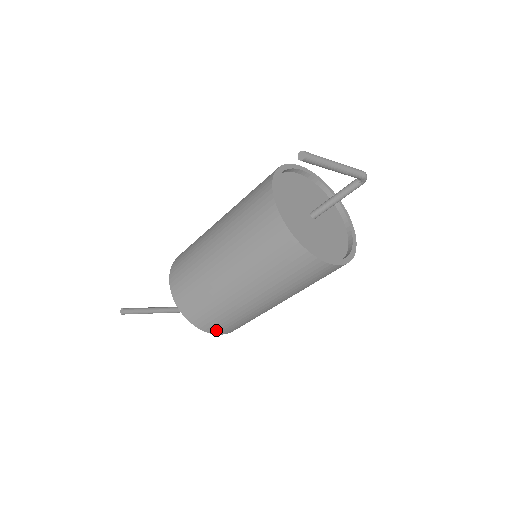
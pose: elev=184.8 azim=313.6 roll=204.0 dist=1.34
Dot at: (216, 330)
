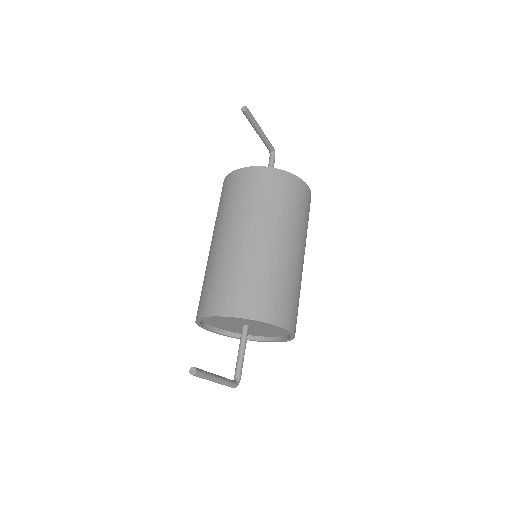
Dot at: (285, 319)
